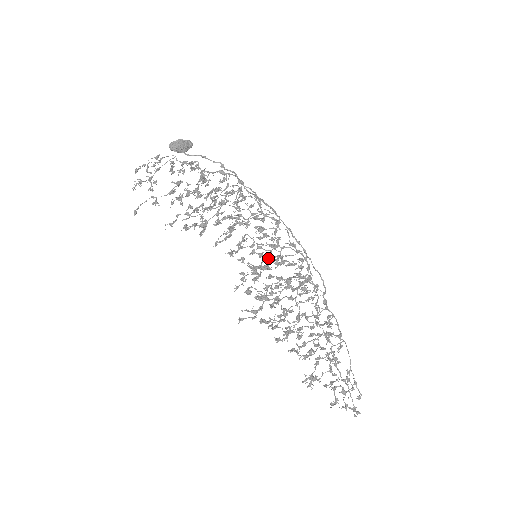
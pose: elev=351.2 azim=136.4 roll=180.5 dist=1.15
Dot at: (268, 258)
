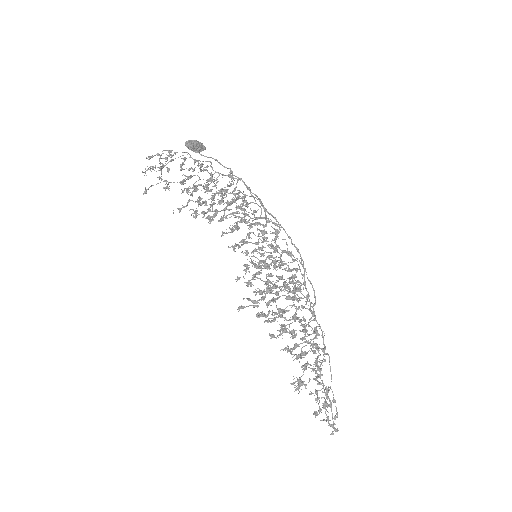
Dot at: (270, 257)
